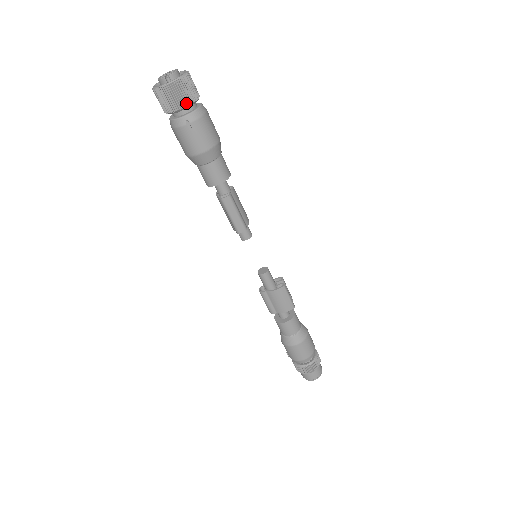
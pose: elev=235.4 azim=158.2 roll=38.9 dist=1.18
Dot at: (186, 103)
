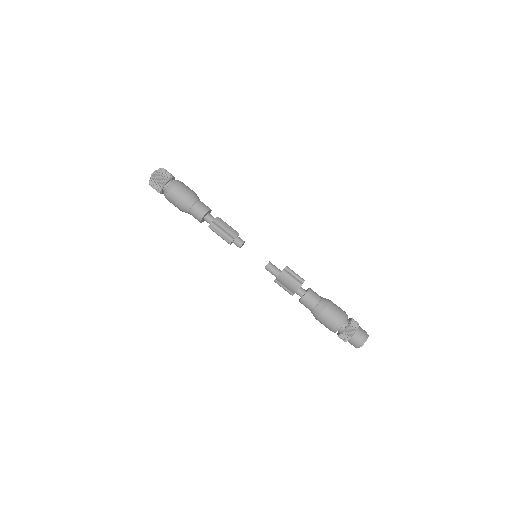
Dot at: (162, 184)
